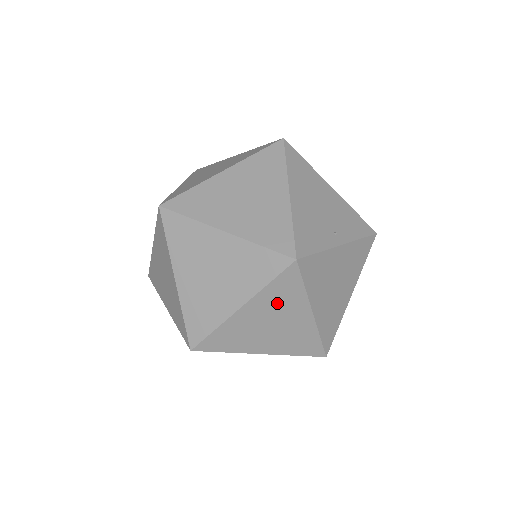
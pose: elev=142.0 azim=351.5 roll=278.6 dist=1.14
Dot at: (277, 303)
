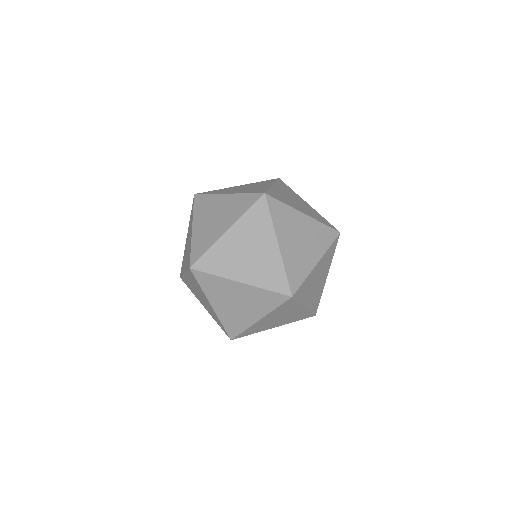
Dot at: (325, 263)
